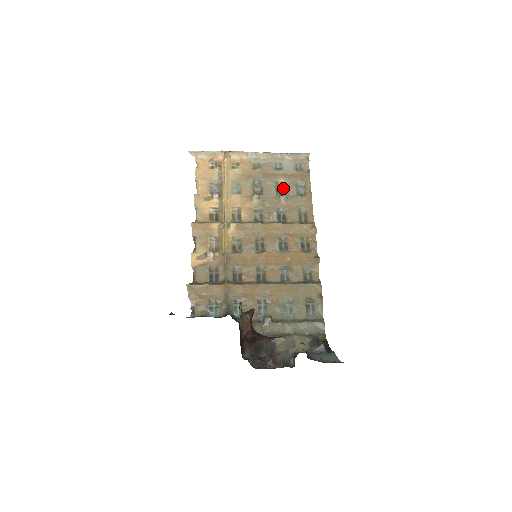
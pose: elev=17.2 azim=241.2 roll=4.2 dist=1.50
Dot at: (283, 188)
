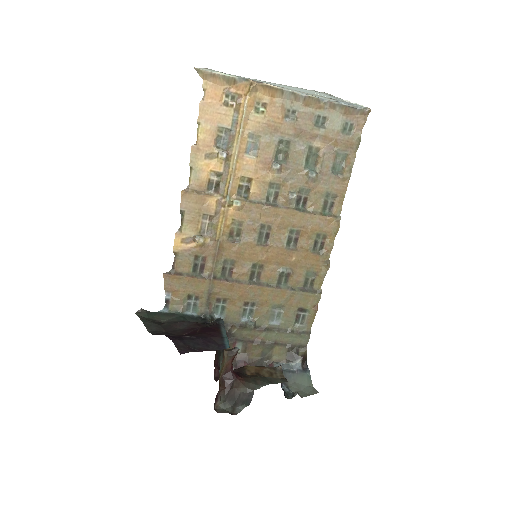
Dot at: (317, 157)
